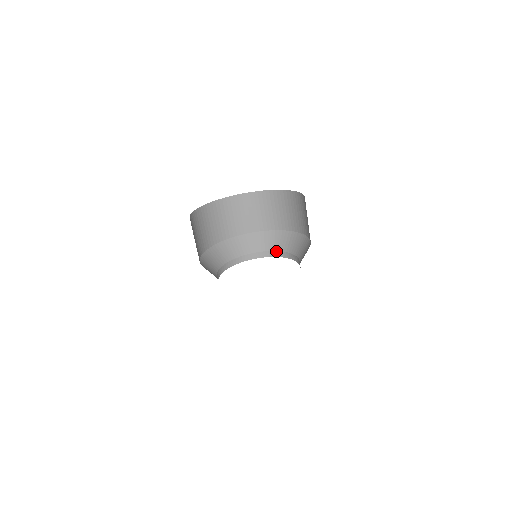
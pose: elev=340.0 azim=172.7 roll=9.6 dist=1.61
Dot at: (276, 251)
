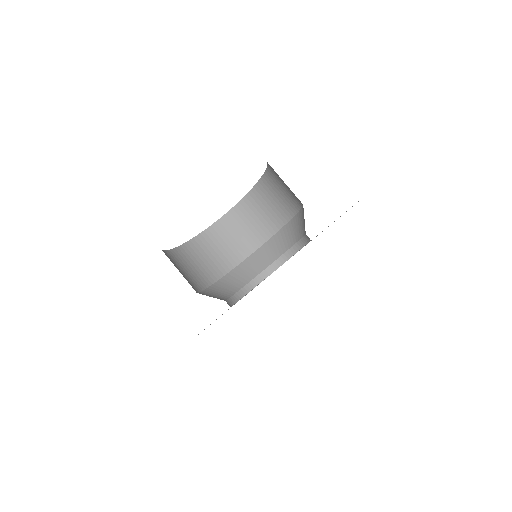
Dot at: (279, 257)
